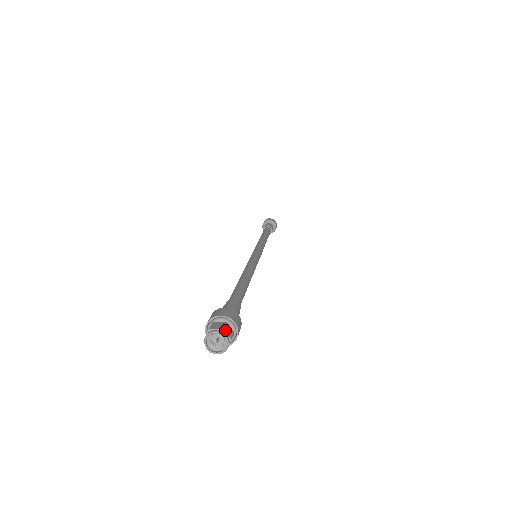
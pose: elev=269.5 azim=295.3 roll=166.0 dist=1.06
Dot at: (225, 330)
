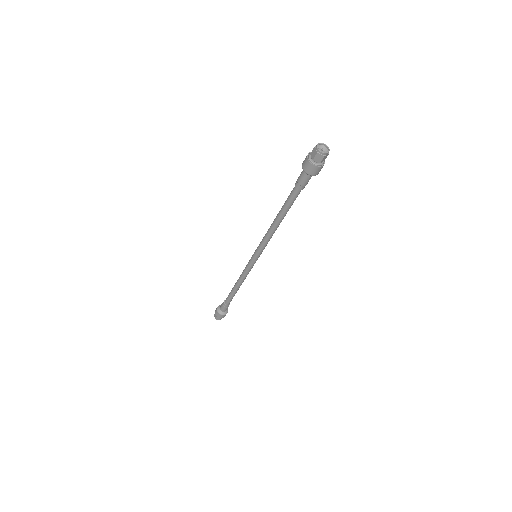
Dot at: (327, 149)
